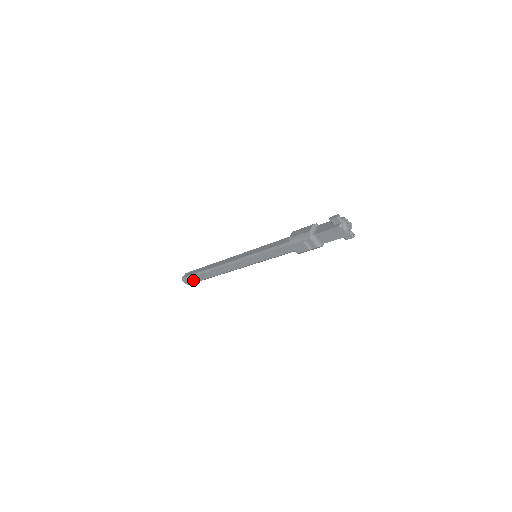
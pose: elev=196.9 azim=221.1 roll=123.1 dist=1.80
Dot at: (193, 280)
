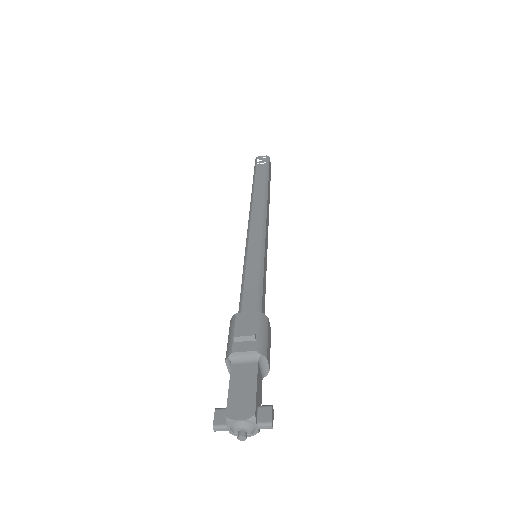
Dot at: occluded
